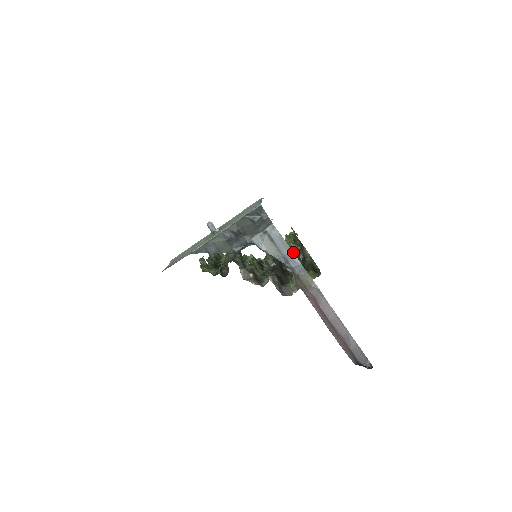
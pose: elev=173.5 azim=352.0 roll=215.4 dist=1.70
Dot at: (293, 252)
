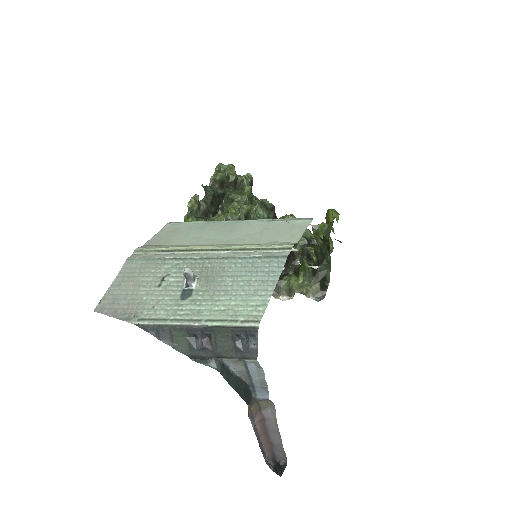
Dot at: occluded
